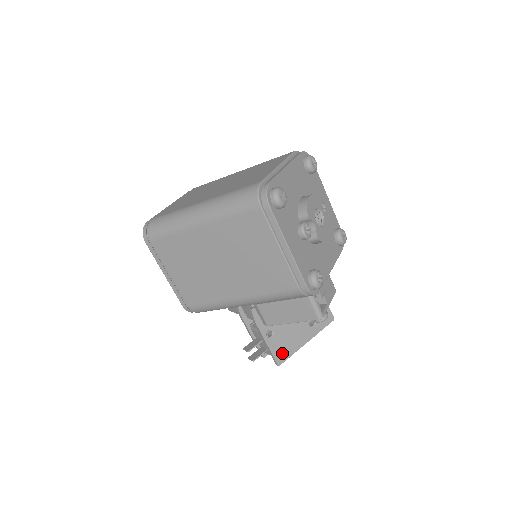
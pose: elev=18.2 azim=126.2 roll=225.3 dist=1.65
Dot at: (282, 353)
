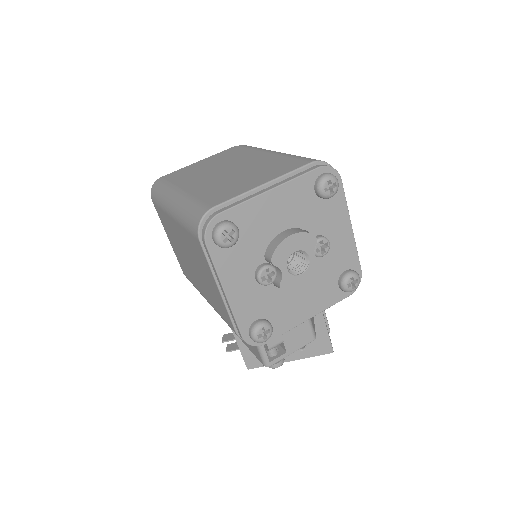
Dot at: (255, 360)
